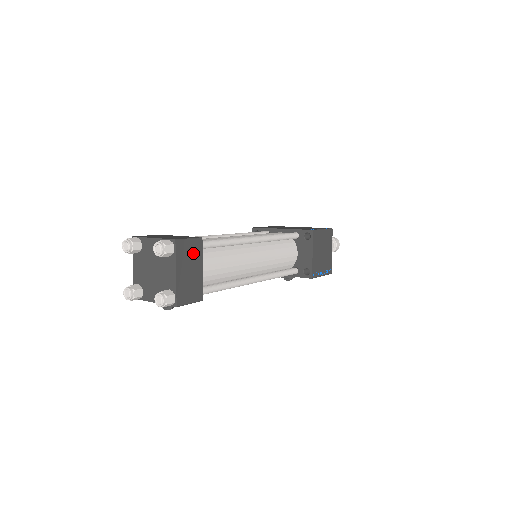
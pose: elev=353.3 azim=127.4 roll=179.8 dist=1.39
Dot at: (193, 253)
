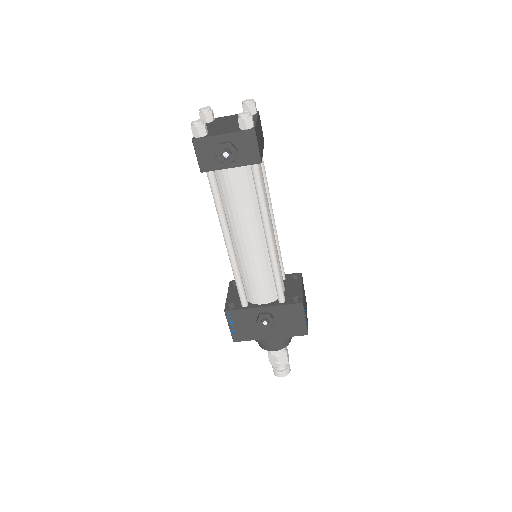
Dot at: (261, 135)
